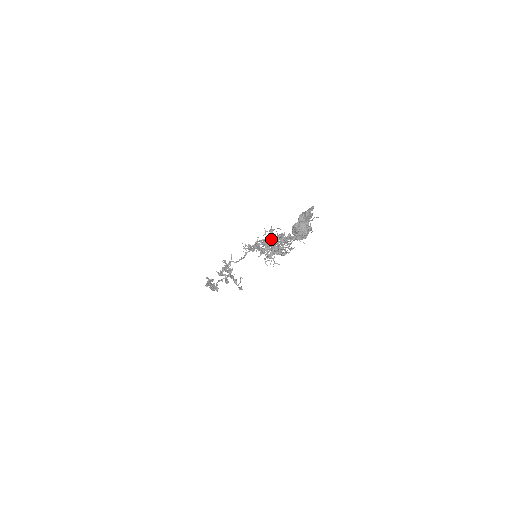
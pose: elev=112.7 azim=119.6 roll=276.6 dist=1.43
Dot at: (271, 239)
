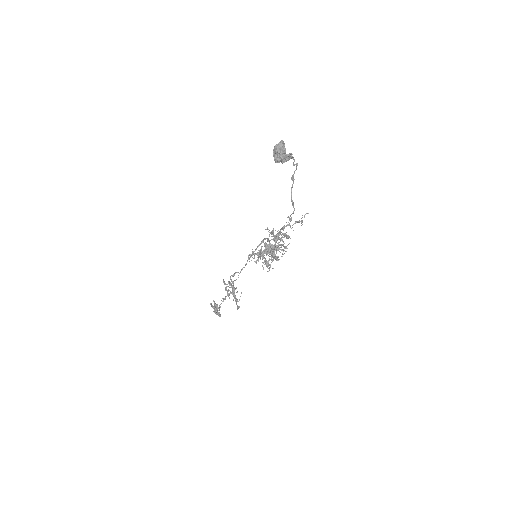
Dot at: occluded
